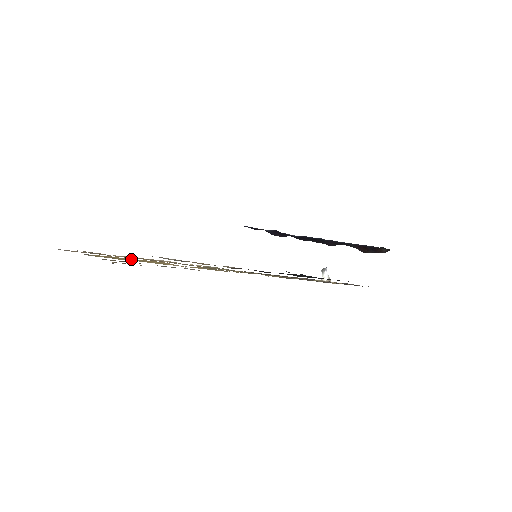
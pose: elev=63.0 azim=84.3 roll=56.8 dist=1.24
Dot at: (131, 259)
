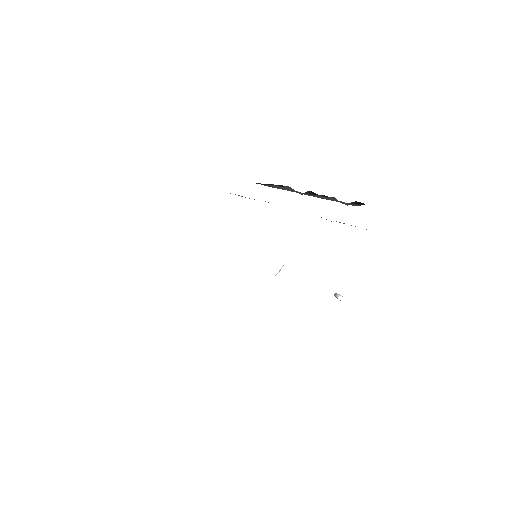
Dot at: occluded
